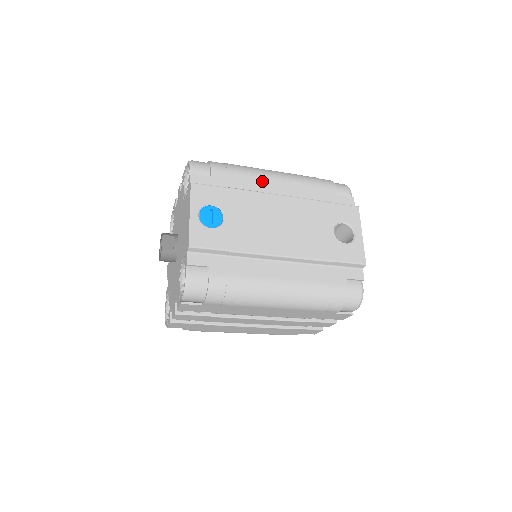
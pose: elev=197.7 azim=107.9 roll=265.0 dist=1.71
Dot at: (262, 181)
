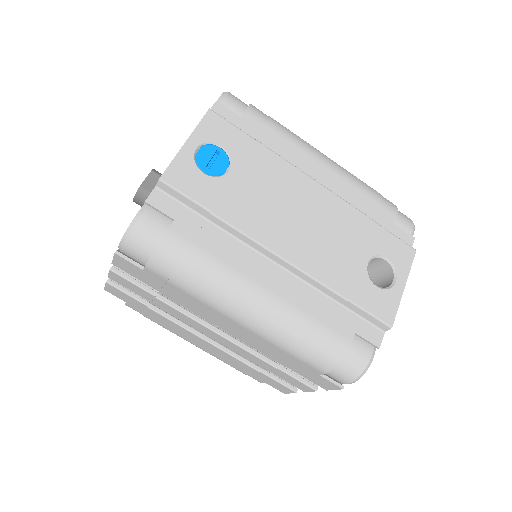
Dot at: (304, 157)
